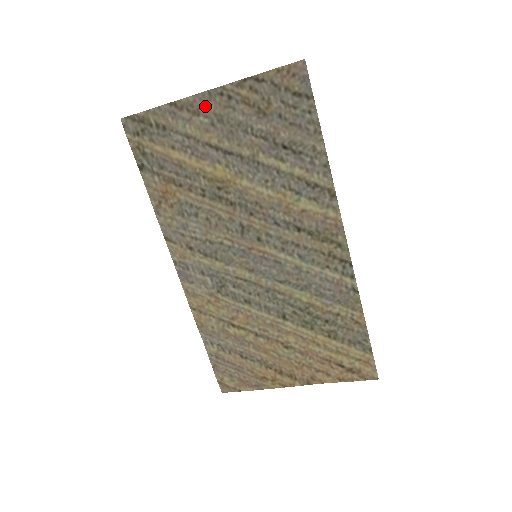
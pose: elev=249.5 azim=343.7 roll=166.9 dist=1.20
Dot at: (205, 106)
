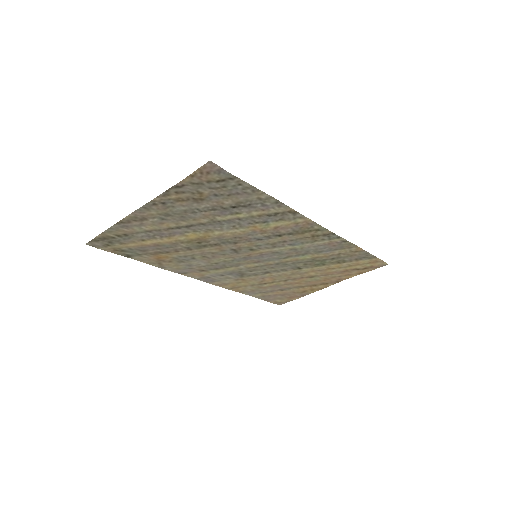
Dot at: (147, 214)
